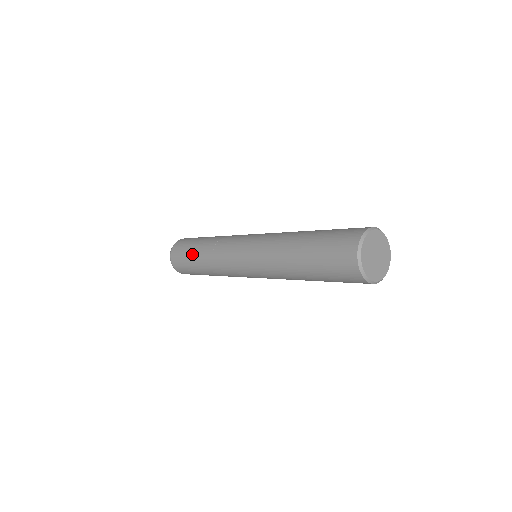
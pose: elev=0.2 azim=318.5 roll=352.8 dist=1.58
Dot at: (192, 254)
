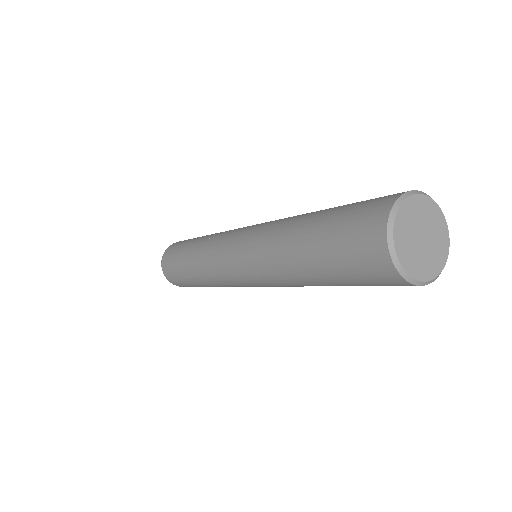
Dot at: (185, 275)
